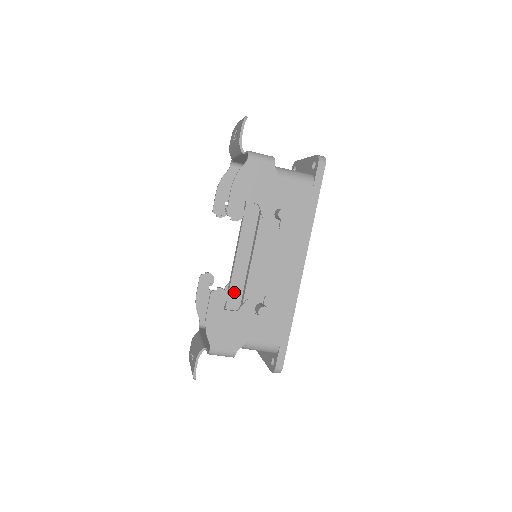
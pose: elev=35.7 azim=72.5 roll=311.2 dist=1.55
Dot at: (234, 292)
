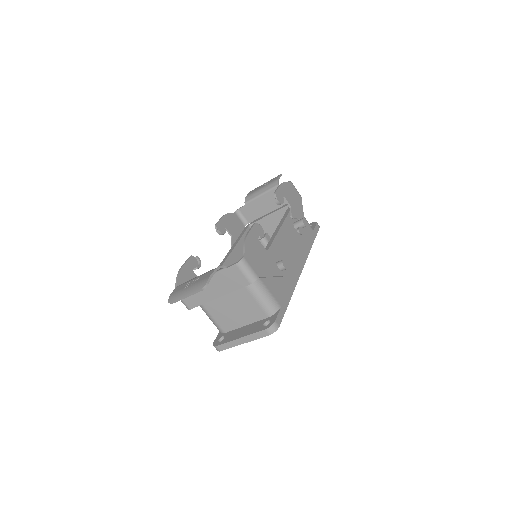
Dot at: occluded
